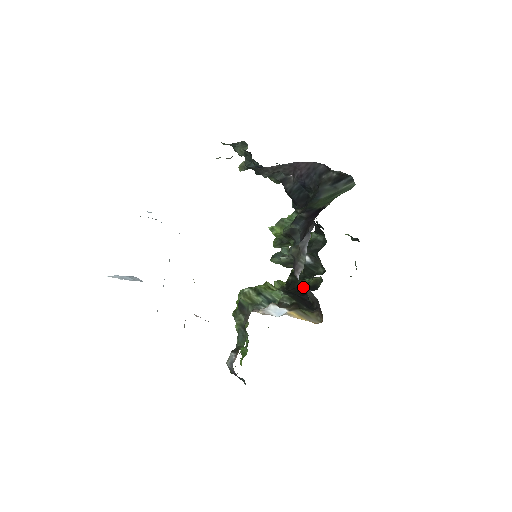
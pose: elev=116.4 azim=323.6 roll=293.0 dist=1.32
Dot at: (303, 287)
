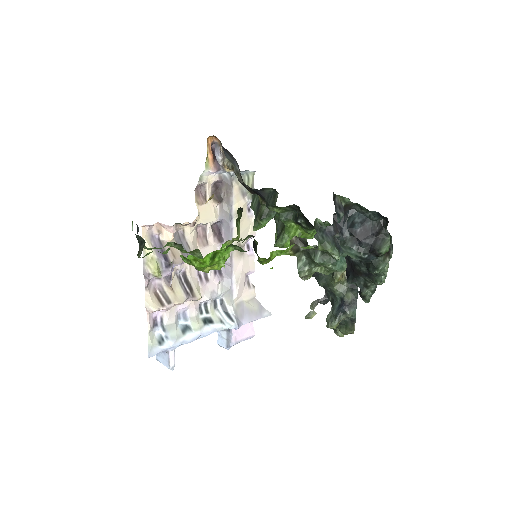
Dot at: (244, 184)
